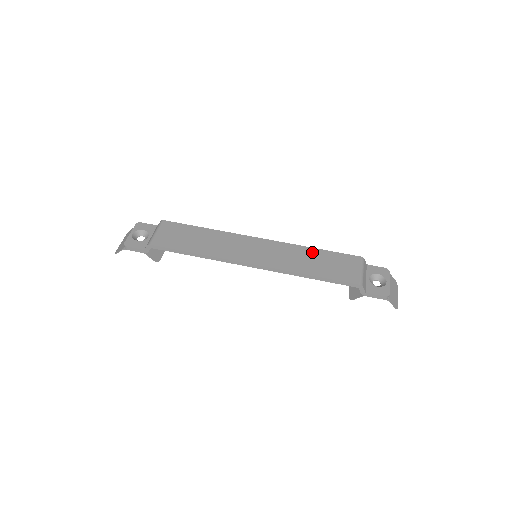
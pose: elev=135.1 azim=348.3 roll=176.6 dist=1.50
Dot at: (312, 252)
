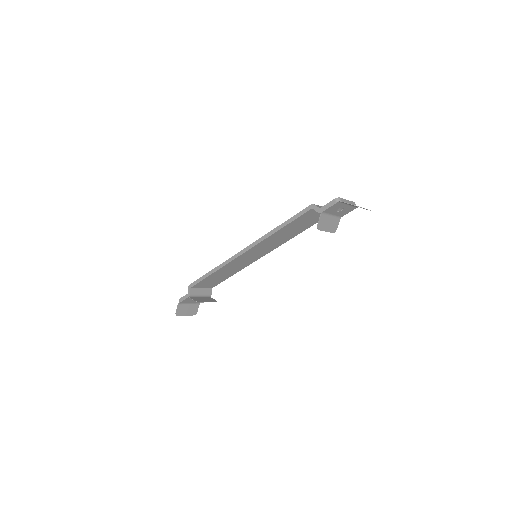
Dot at: occluded
